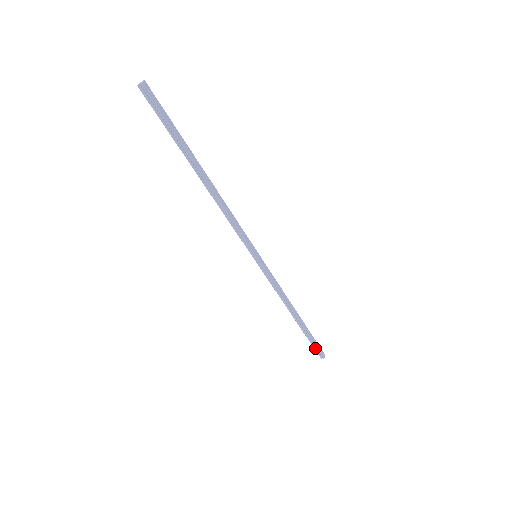
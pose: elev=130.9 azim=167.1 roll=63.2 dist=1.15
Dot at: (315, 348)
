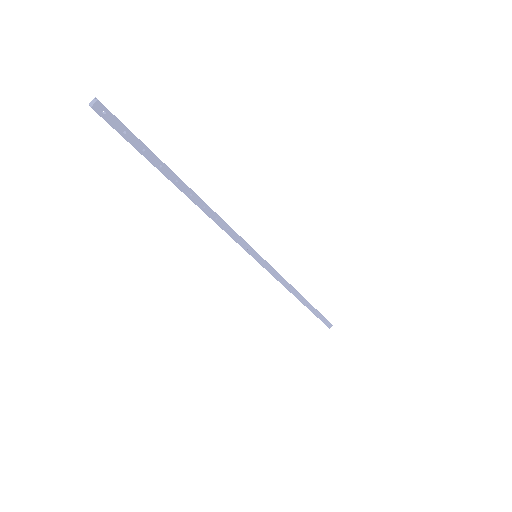
Dot at: (321, 320)
